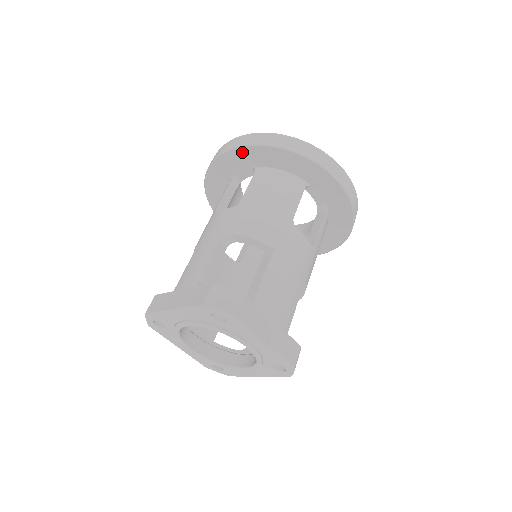
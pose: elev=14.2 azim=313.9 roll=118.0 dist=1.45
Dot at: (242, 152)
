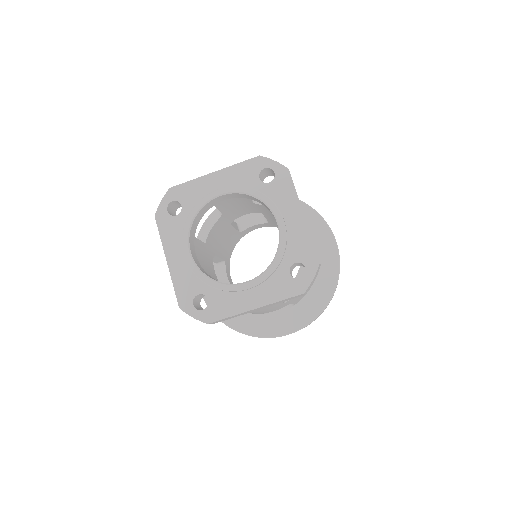
Dot at: occluded
